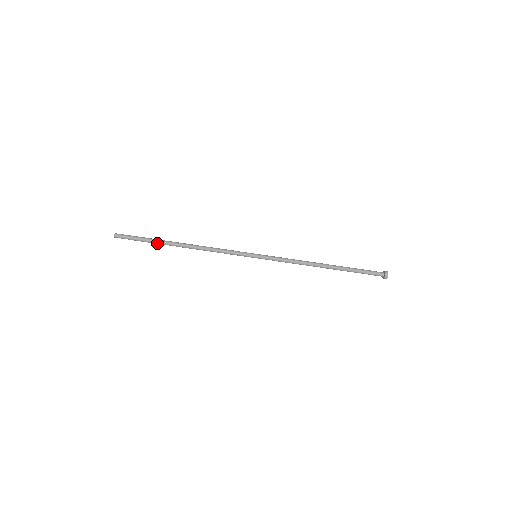
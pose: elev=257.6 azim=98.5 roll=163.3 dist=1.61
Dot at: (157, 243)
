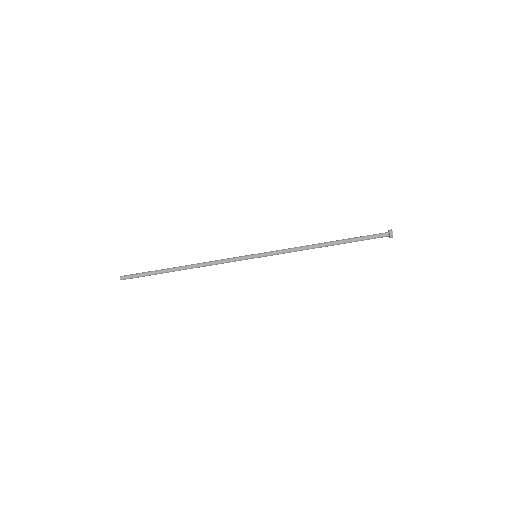
Dot at: (160, 273)
